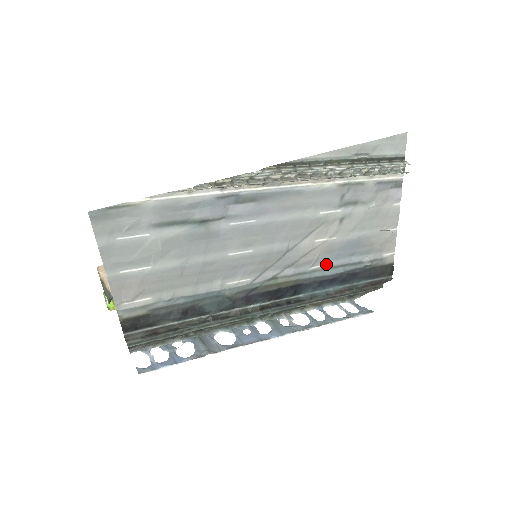
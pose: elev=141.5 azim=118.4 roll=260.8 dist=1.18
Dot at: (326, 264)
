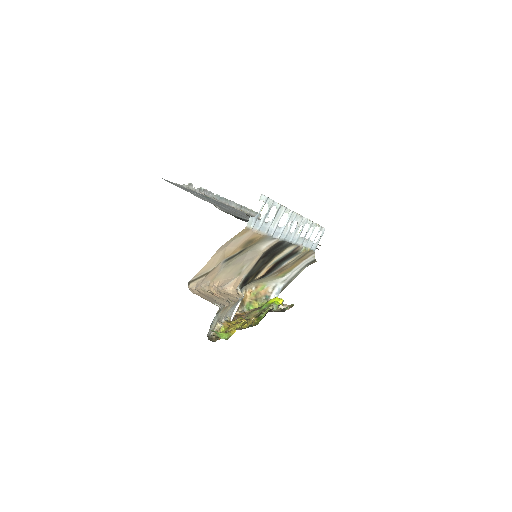
Dot at: occluded
